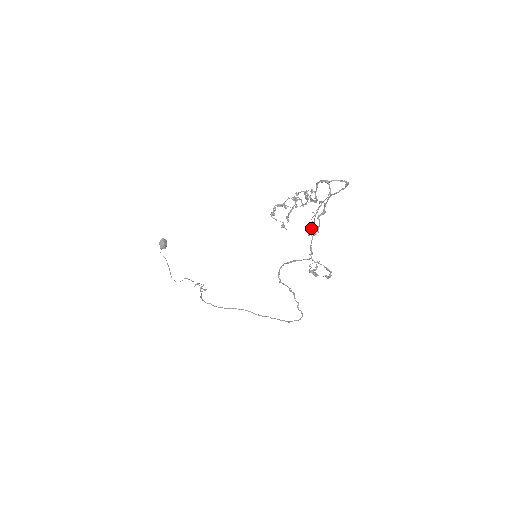
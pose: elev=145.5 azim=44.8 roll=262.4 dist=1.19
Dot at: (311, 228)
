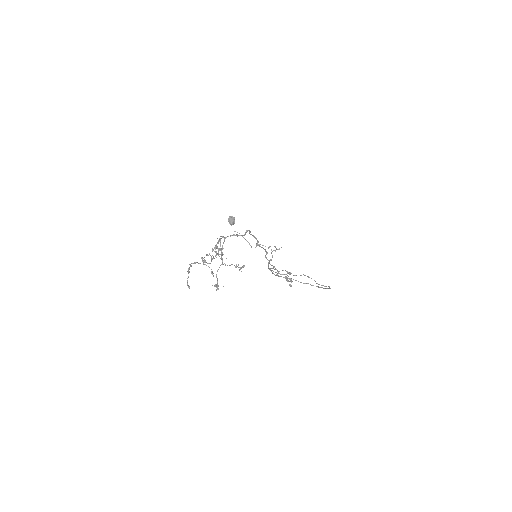
Dot at: (214, 286)
